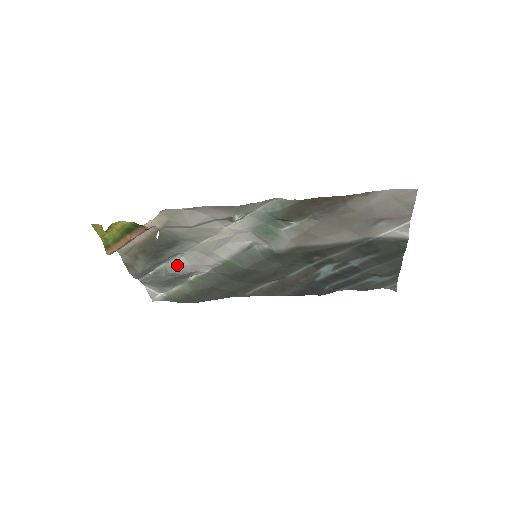
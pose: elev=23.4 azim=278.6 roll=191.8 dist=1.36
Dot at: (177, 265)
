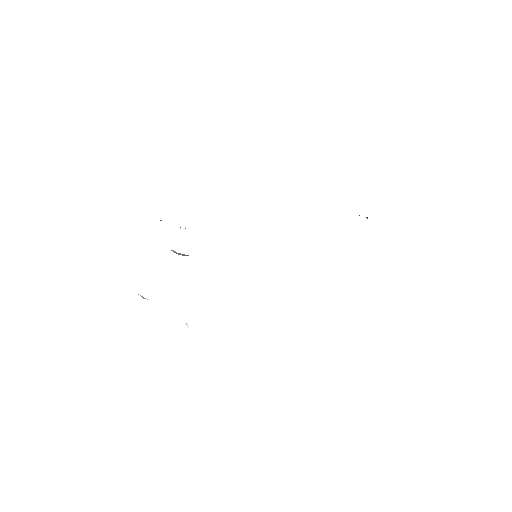
Dot at: (183, 255)
